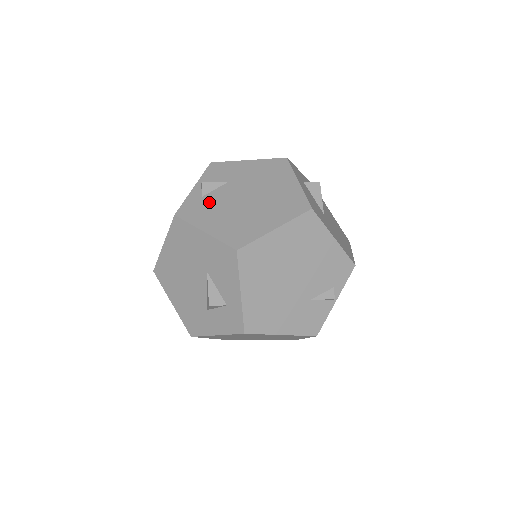
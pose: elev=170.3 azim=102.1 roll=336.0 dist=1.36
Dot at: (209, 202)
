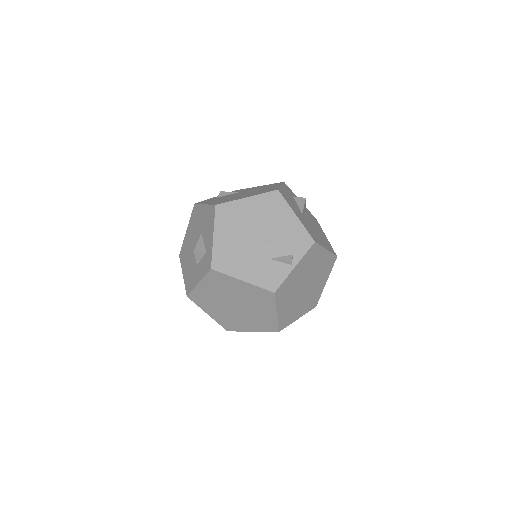
Dot at: (219, 198)
